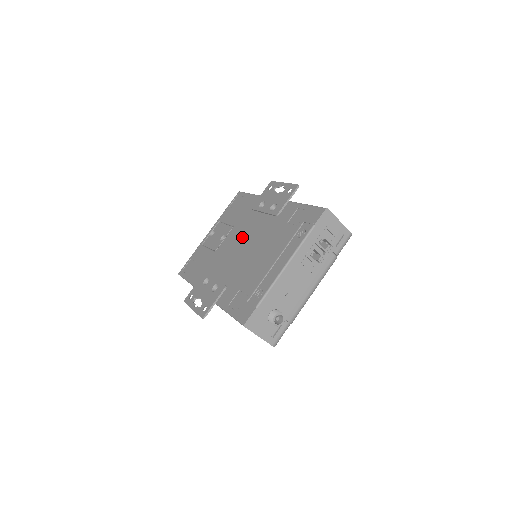
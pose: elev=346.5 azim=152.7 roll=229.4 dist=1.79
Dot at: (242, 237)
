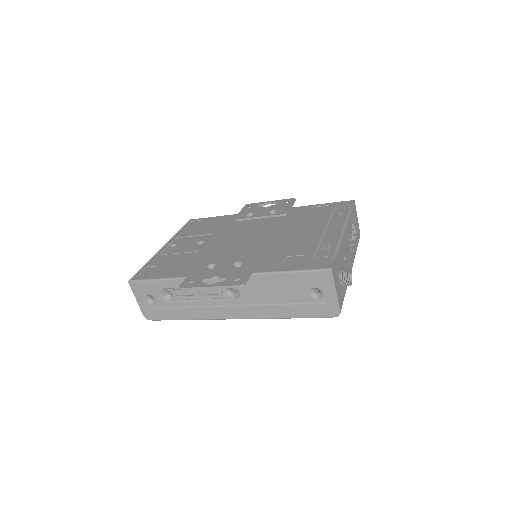
Dot at: (241, 234)
